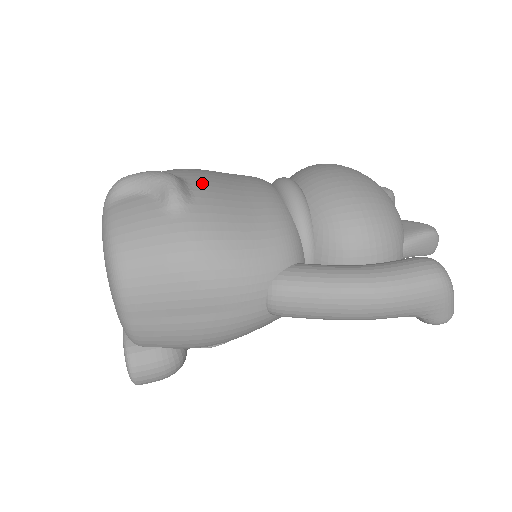
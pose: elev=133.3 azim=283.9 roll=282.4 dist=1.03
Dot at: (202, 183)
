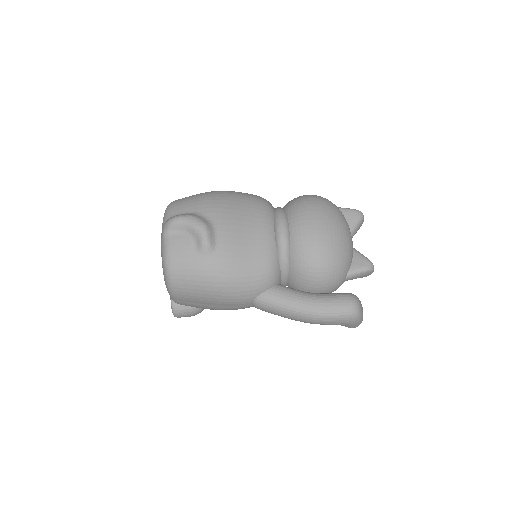
Dot at: (224, 228)
